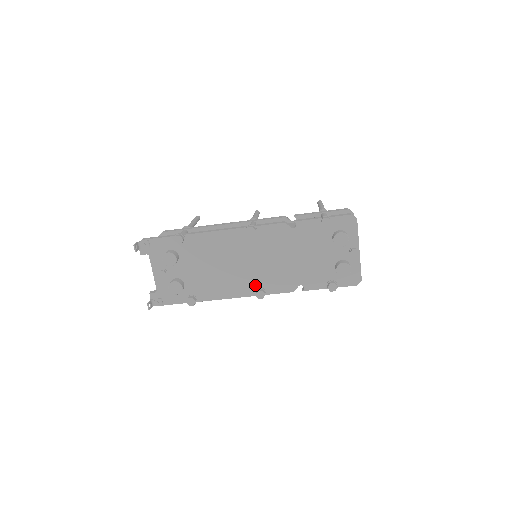
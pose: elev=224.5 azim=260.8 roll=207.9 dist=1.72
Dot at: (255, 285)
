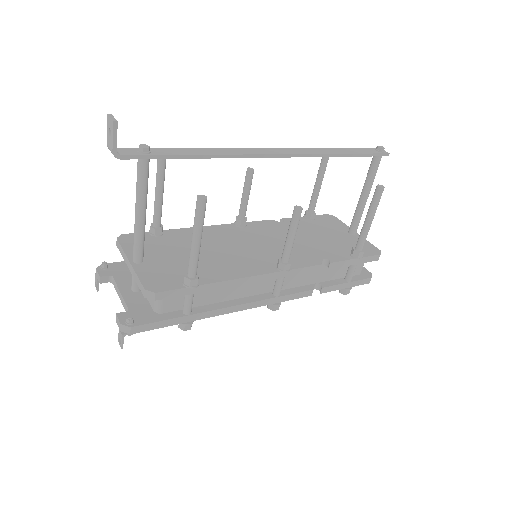
Dot at: occluded
